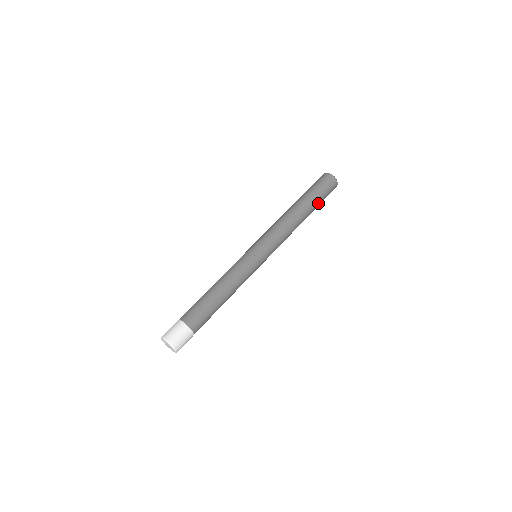
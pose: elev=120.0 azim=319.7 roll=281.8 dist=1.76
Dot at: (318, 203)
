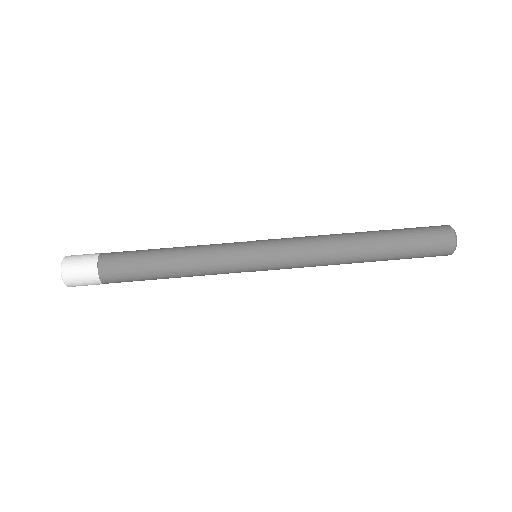
Dot at: (400, 254)
